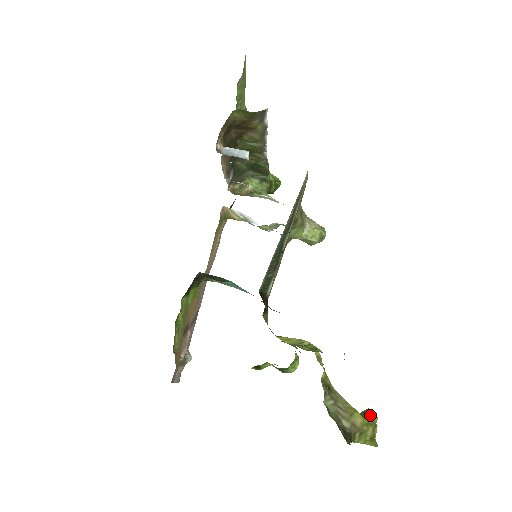
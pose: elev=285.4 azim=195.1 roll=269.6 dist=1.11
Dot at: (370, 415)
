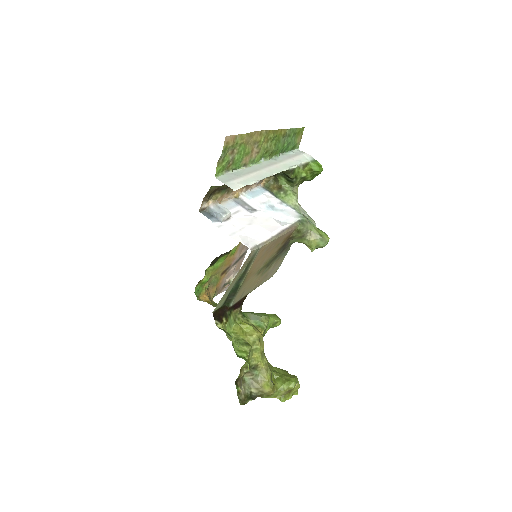
Dot at: (289, 384)
